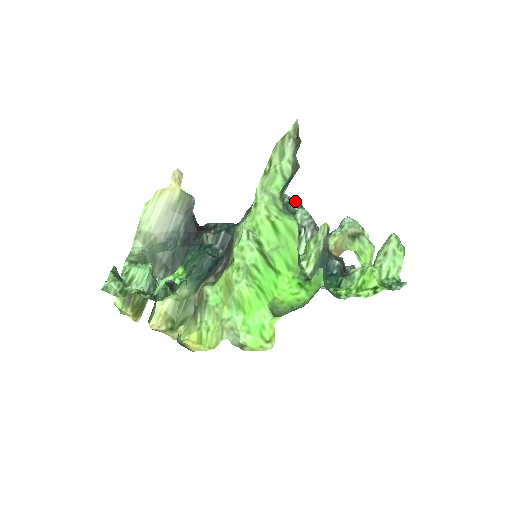
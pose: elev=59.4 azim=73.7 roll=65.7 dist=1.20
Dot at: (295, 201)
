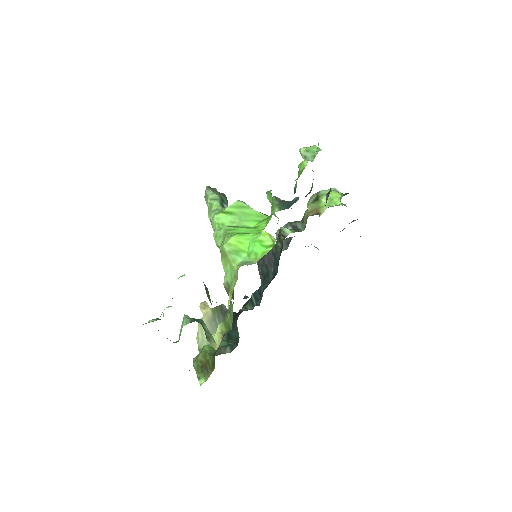
Dot at: occluded
